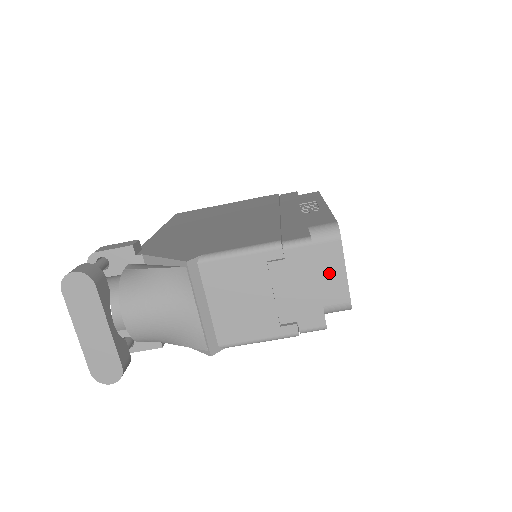
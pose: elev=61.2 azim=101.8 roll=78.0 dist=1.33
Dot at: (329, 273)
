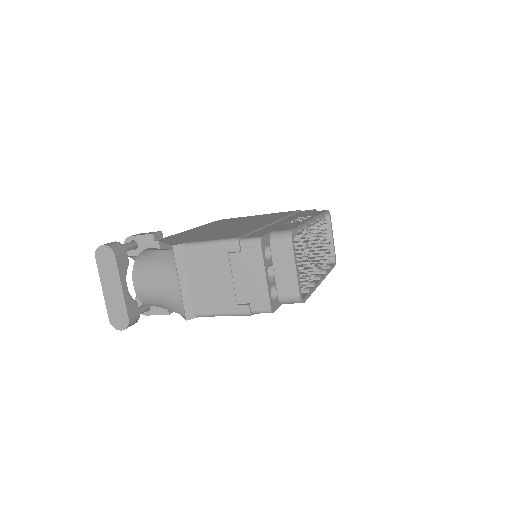
Dot at: (283, 269)
